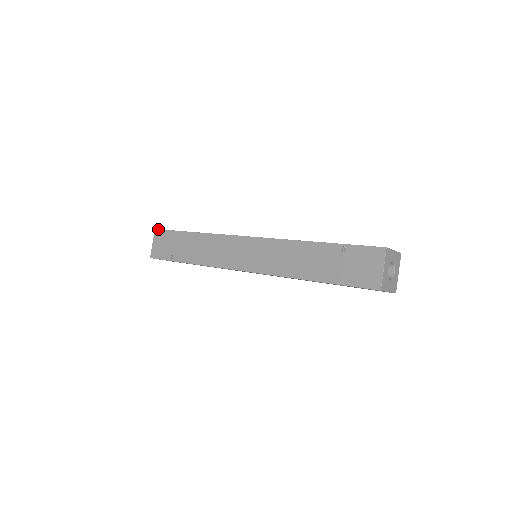
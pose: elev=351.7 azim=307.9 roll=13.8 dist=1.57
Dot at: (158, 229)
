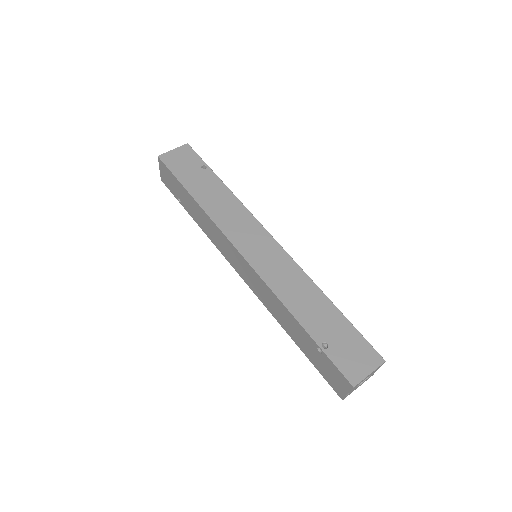
Dot at: (161, 160)
